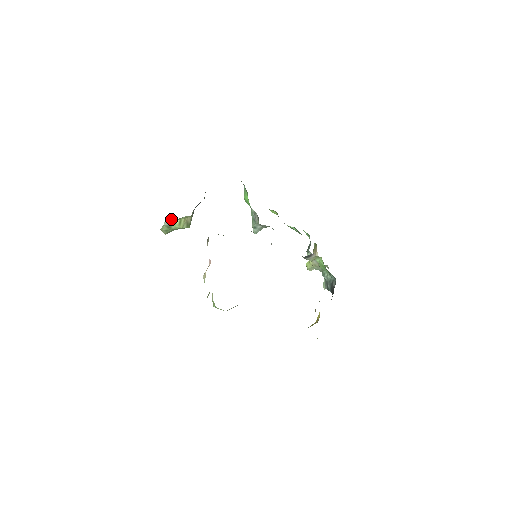
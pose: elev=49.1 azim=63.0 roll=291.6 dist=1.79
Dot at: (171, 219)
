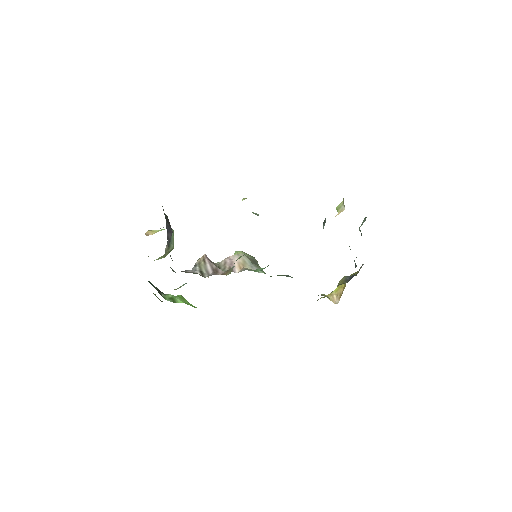
Dot at: occluded
